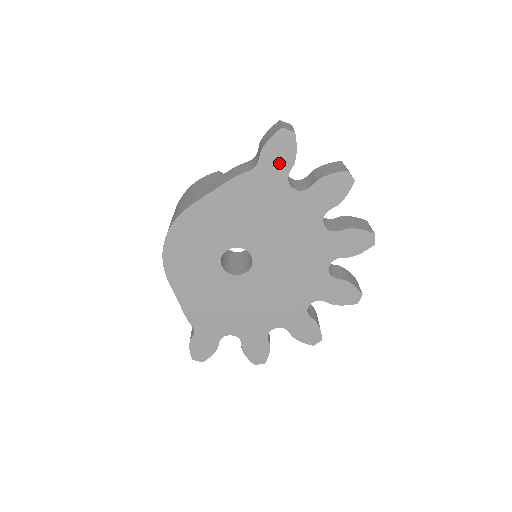
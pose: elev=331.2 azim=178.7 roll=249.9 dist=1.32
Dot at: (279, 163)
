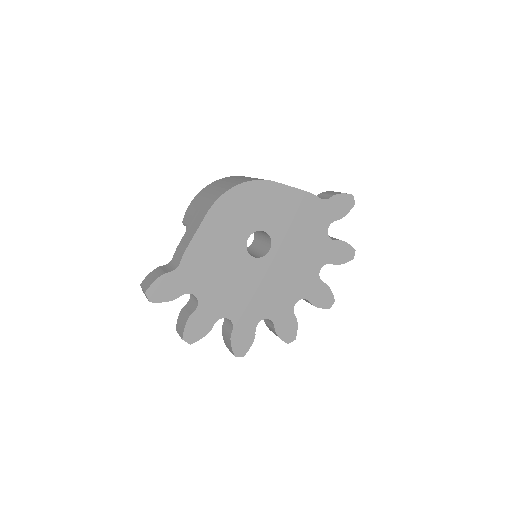
Dot at: (335, 211)
